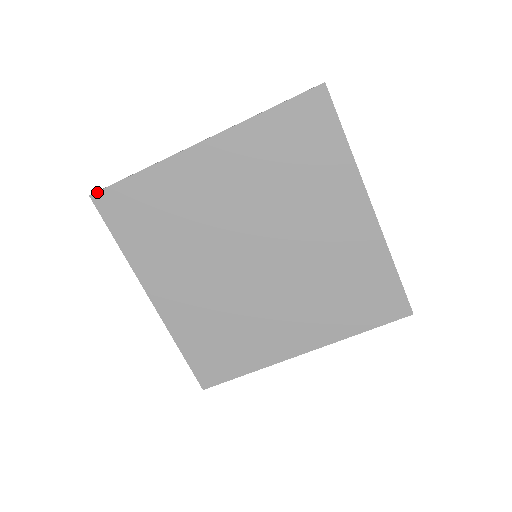
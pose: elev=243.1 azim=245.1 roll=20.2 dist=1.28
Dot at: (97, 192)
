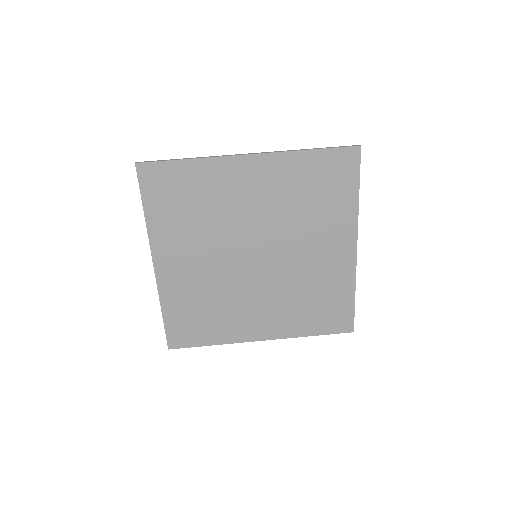
Dot at: (144, 163)
